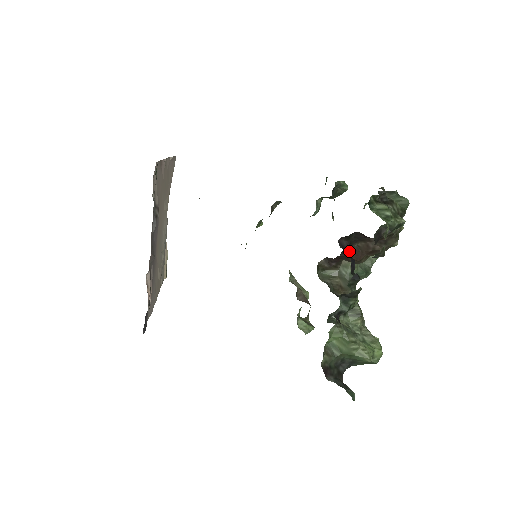
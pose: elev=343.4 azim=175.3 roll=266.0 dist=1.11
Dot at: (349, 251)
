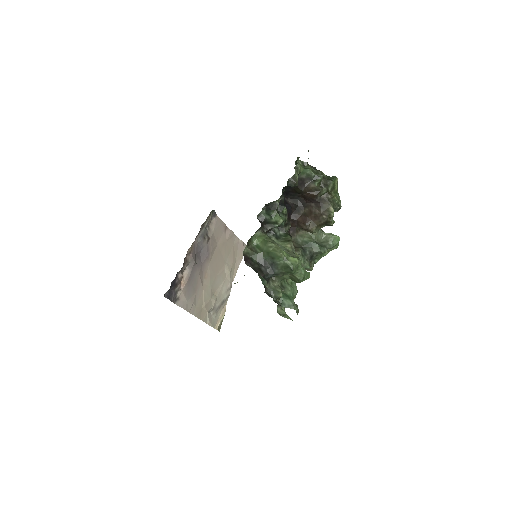
Dot at: (299, 216)
